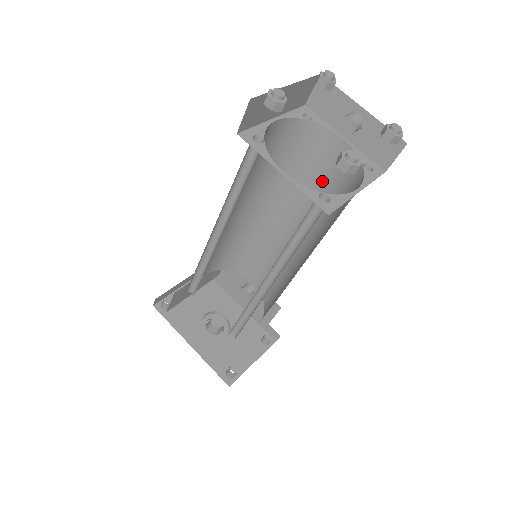
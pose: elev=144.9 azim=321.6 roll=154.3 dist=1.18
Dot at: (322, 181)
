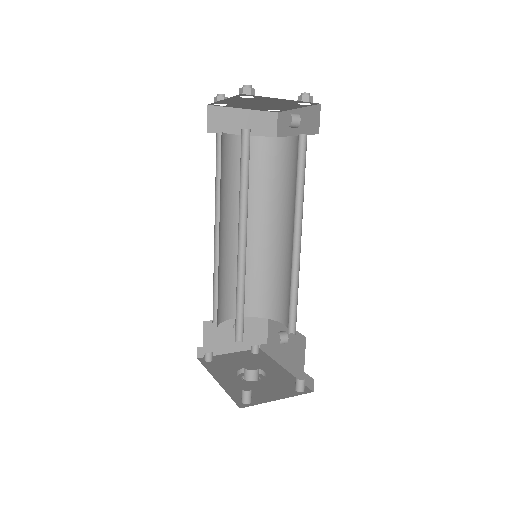
Dot at: (294, 177)
